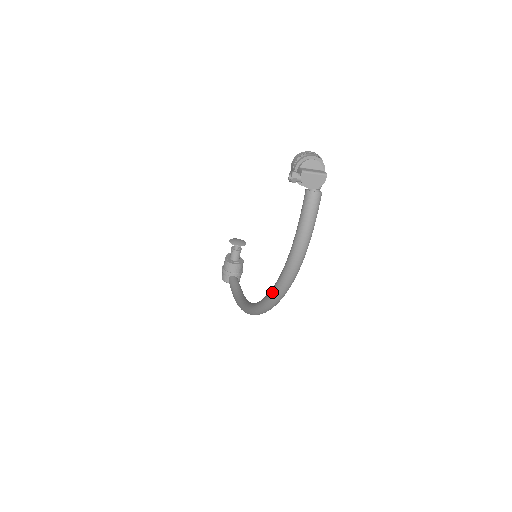
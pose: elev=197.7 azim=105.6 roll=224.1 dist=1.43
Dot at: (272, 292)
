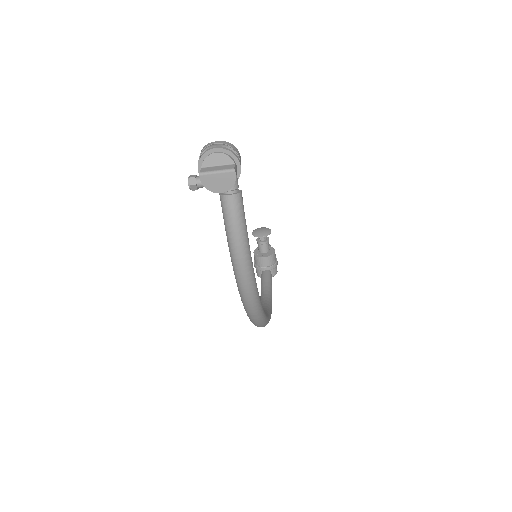
Dot at: occluded
